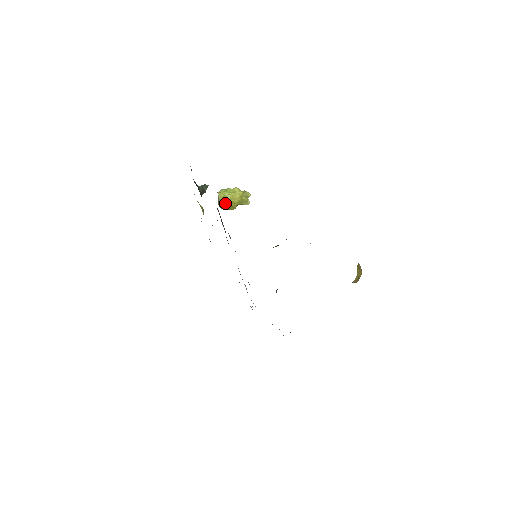
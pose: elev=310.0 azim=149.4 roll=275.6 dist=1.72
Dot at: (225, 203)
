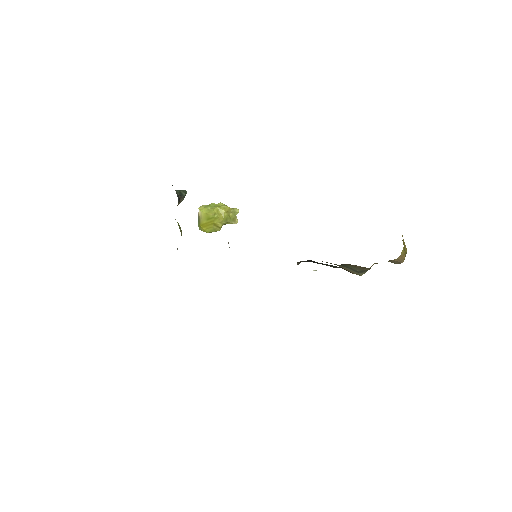
Dot at: (208, 220)
